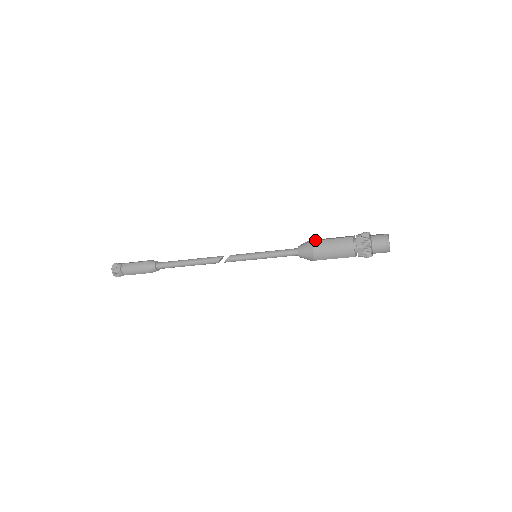
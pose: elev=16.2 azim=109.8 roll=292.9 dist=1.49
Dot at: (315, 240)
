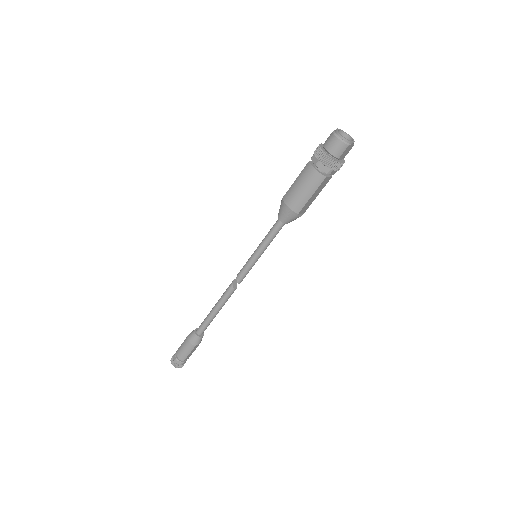
Dot at: (284, 196)
